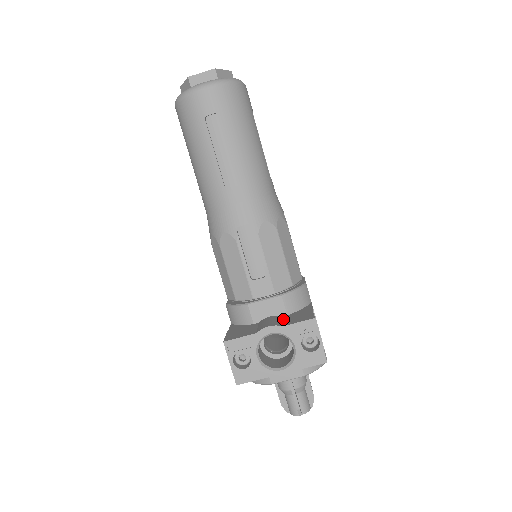
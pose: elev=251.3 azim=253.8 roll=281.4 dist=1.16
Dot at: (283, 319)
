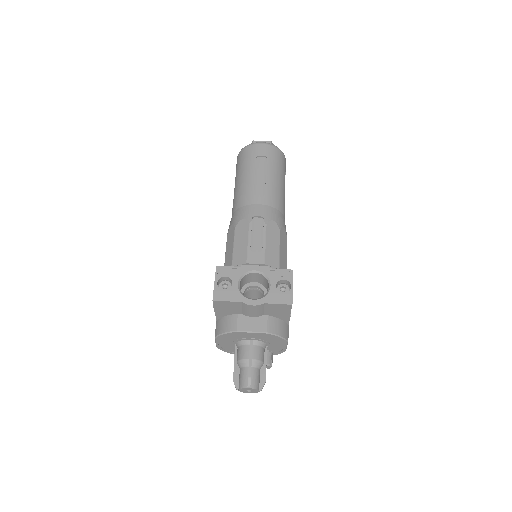
Dot at: occluded
